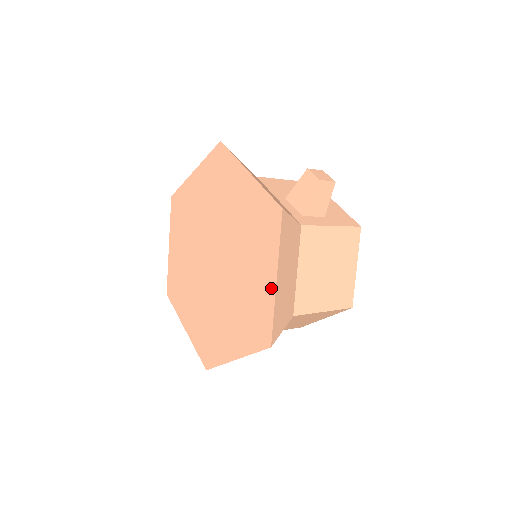
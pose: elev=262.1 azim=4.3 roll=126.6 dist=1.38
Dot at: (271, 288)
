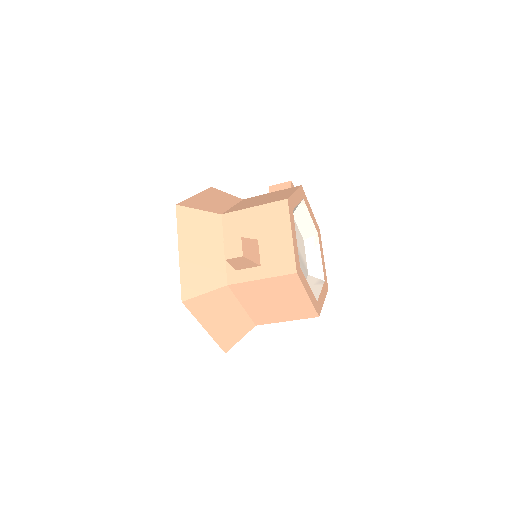
Dot at: occluded
